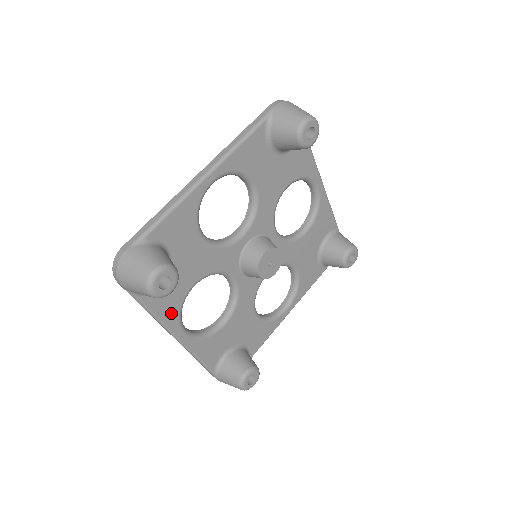
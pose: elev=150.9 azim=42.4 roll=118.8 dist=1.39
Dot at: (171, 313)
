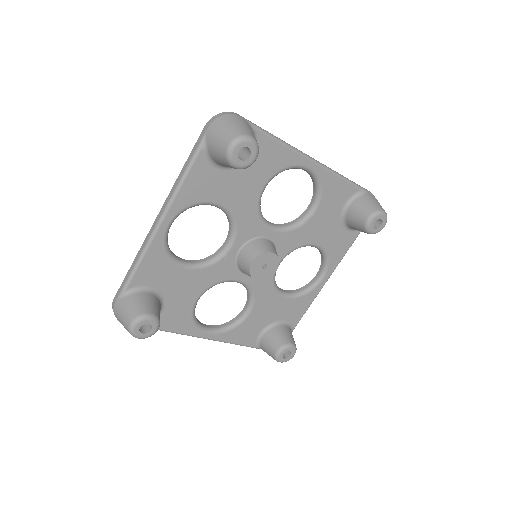
Dot at: (185, 325)
